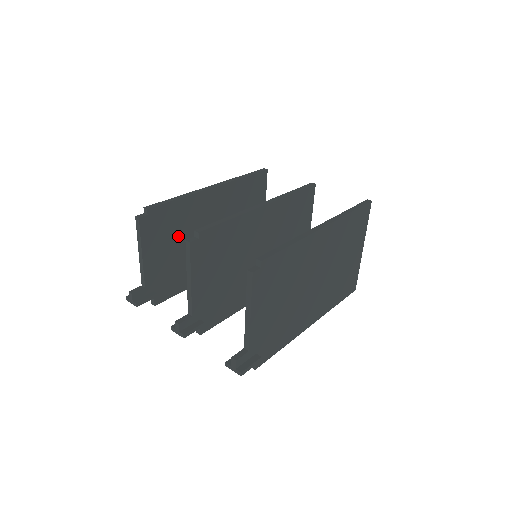
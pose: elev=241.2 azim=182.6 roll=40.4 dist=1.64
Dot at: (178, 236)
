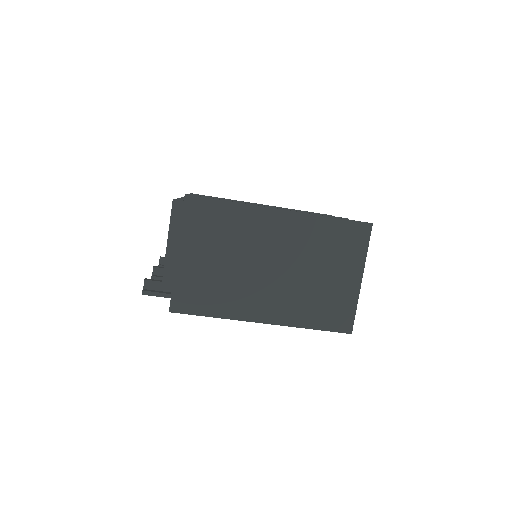
Dot at: occluded
